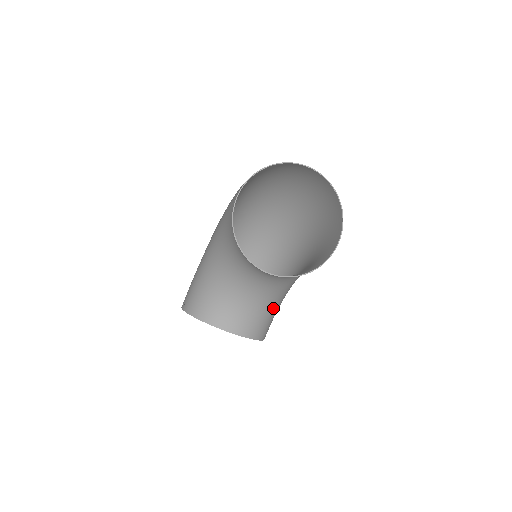
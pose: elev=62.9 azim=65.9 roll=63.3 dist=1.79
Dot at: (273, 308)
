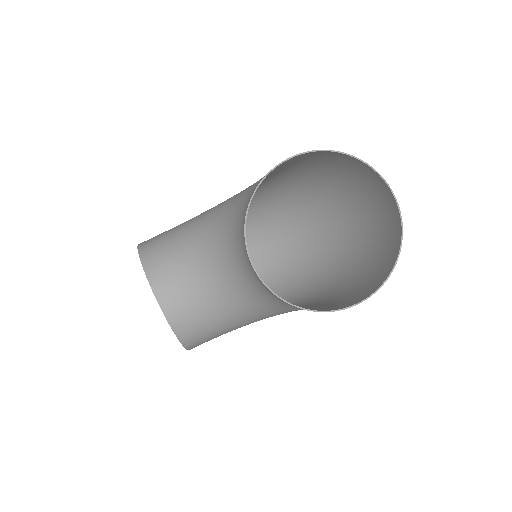
Dot at: (225, 323)
